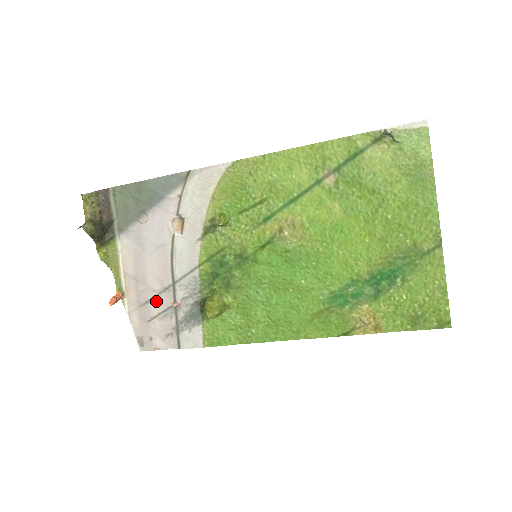
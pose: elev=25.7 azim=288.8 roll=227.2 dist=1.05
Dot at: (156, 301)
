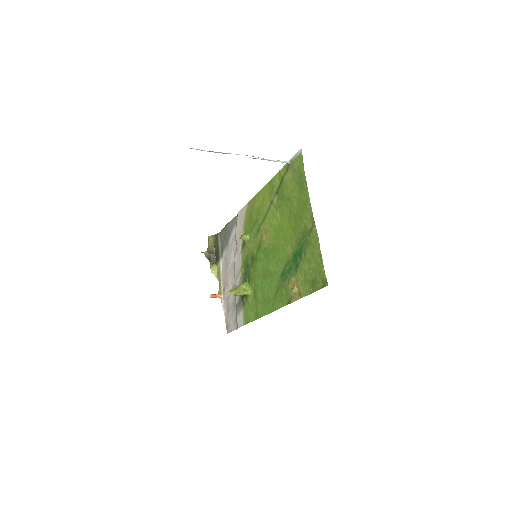
Dot at: (231, 297)
